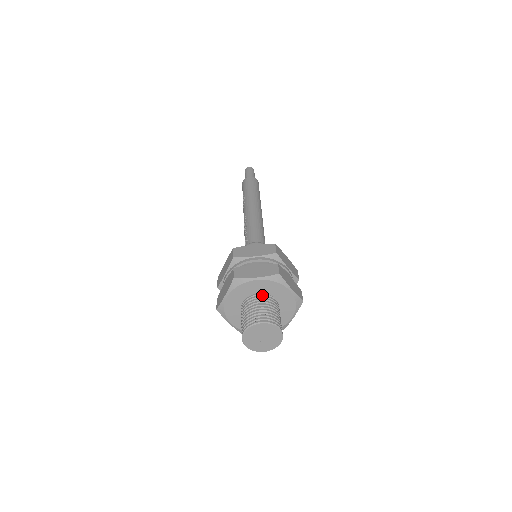
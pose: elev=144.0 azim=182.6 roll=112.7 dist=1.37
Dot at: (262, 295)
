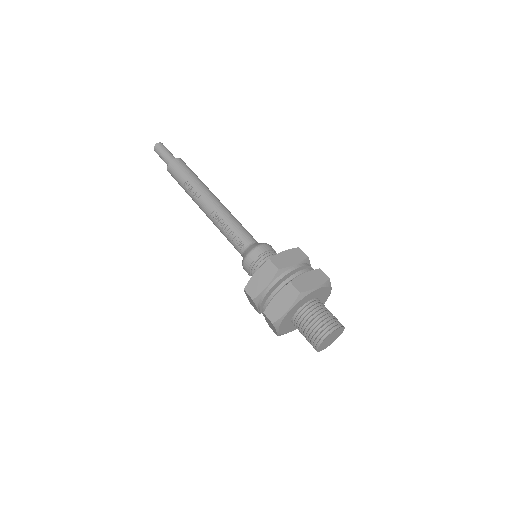
Dot at: (315, 301)
